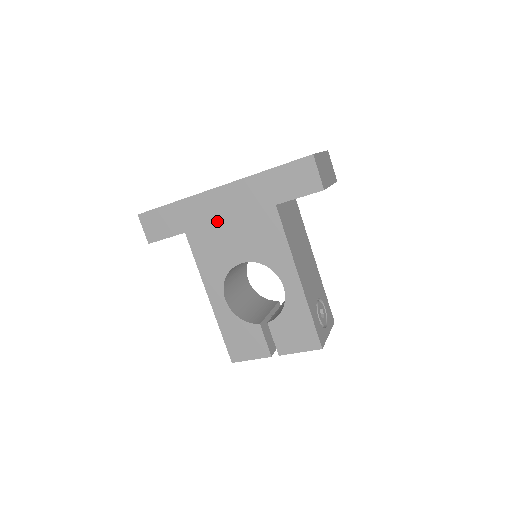
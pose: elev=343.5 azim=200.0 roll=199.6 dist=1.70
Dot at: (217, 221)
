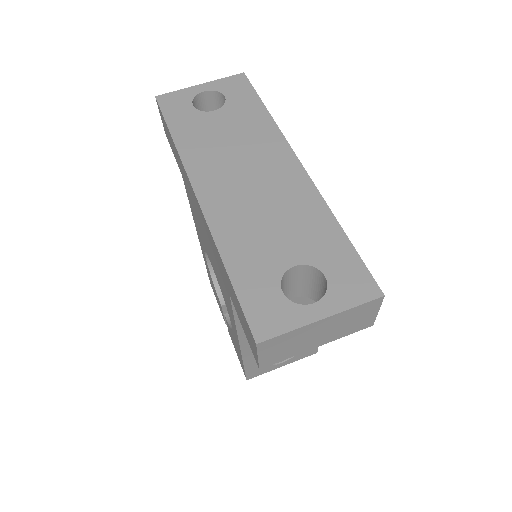
Dot at: (197, 214)
